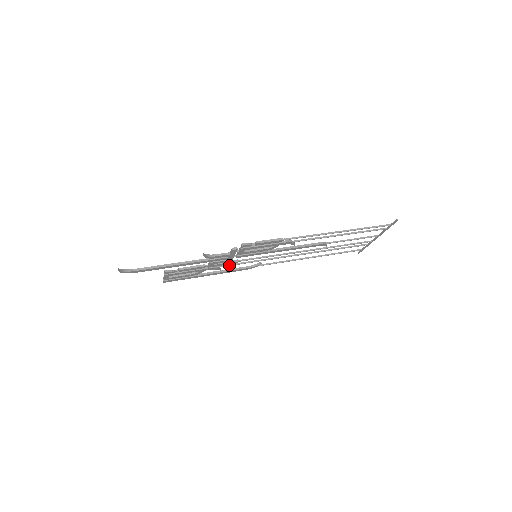
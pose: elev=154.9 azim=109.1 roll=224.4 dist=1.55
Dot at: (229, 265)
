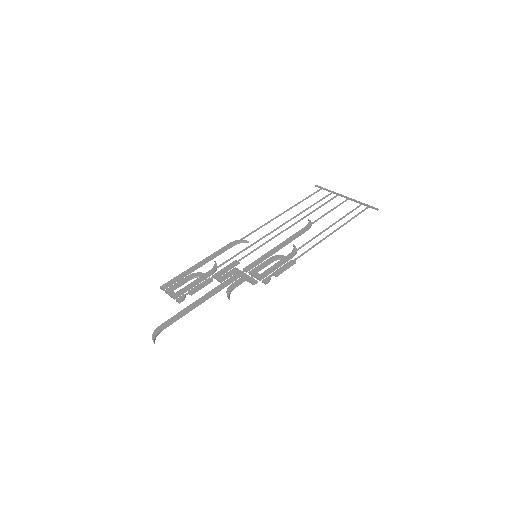
Dot at: occluded
